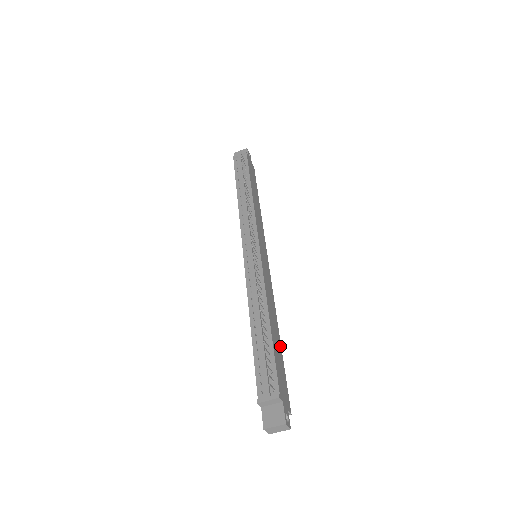
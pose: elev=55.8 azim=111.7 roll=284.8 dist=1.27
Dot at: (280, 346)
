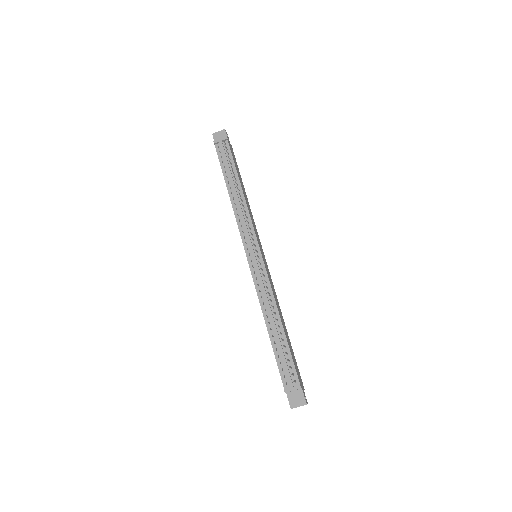
Dot at: (288, 337)
